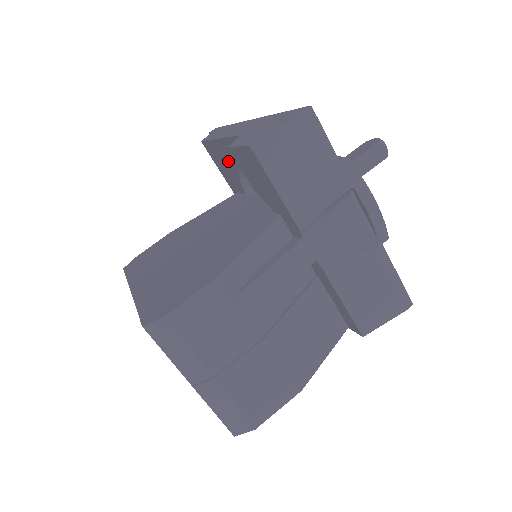
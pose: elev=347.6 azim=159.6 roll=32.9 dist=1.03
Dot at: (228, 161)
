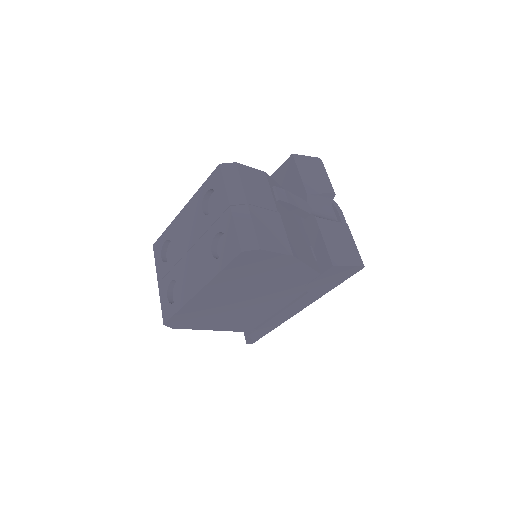
Dot at: occluded
